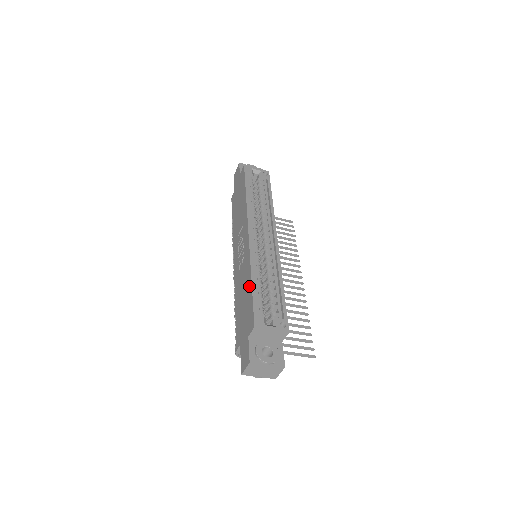
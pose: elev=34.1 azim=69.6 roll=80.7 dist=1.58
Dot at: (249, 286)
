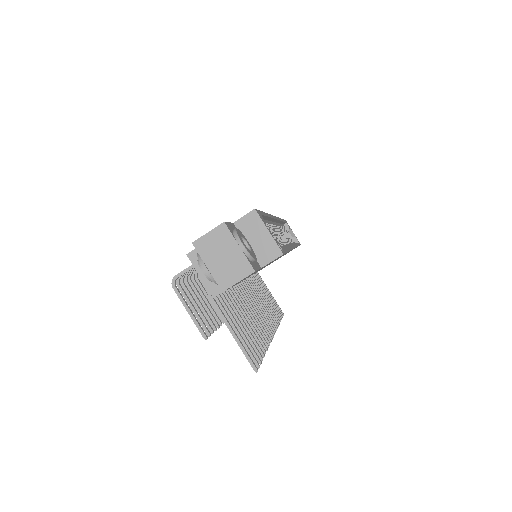
Dot at: occluded
